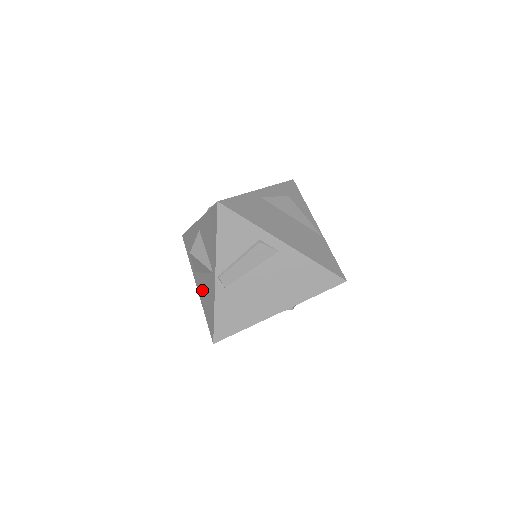
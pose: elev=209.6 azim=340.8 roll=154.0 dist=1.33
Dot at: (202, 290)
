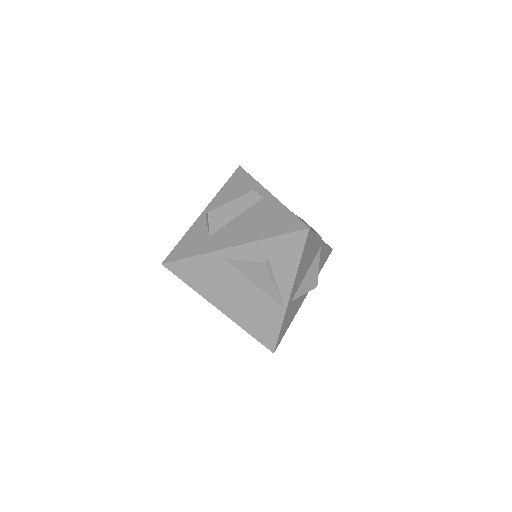
Dot at: occluded
